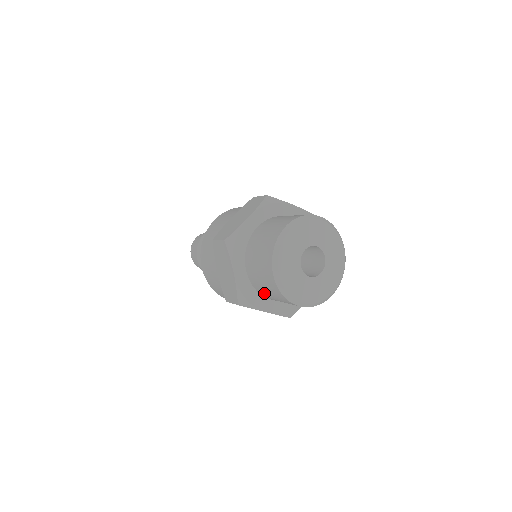
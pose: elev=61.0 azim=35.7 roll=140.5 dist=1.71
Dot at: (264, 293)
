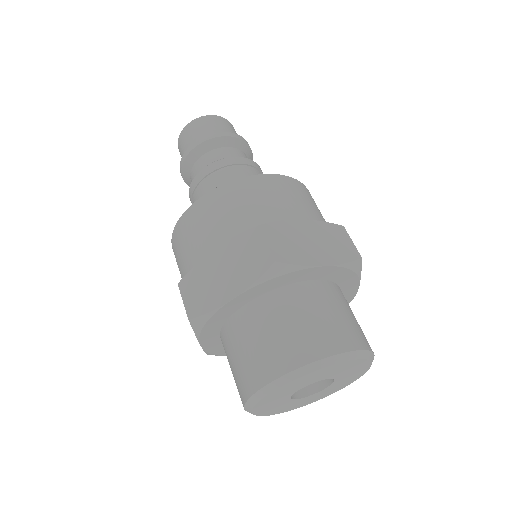
Dot at: (229, 343)
